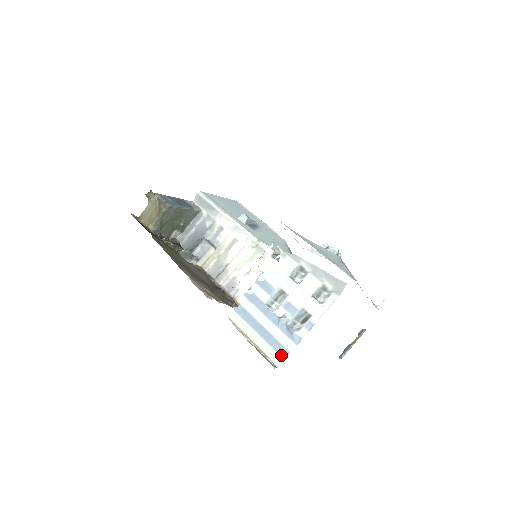
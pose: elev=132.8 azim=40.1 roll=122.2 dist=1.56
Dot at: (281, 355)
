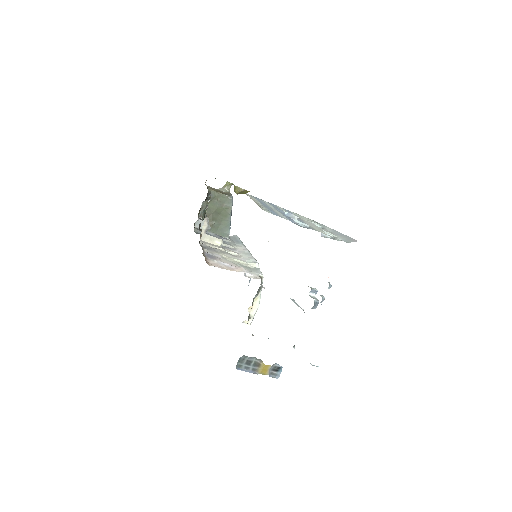
Dot at: (273, 213)
